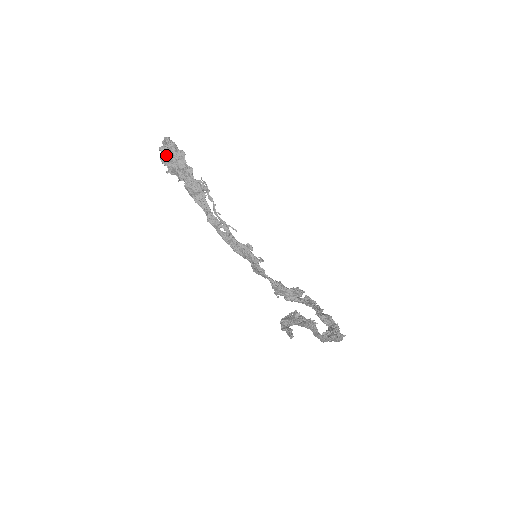
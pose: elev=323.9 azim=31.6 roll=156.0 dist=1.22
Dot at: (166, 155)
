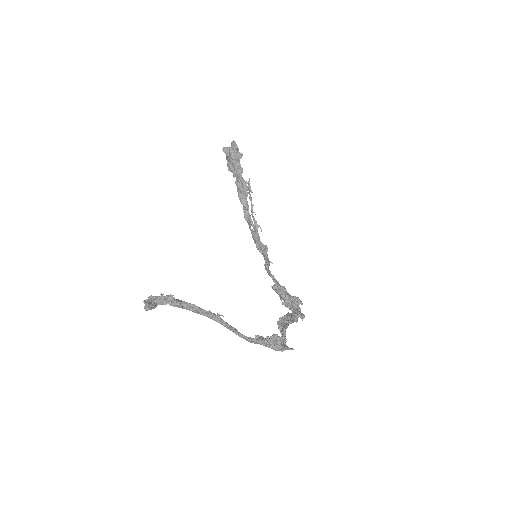
Dot at: occluded
